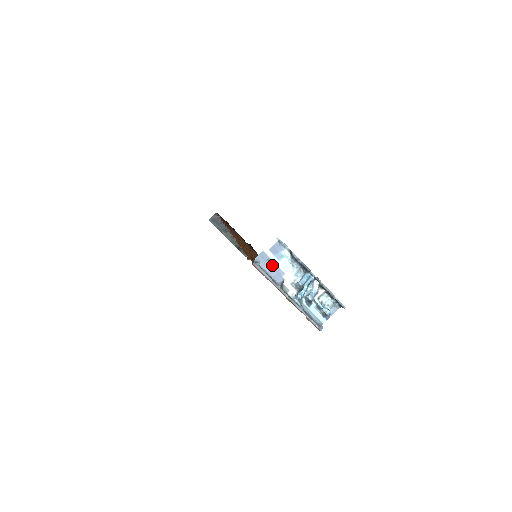
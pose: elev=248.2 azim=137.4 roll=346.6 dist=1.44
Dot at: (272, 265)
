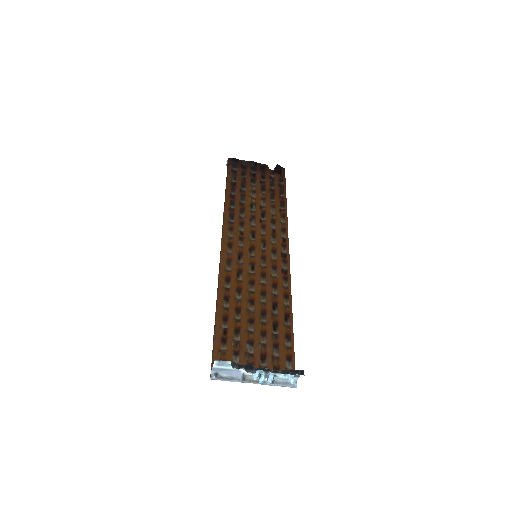
Dot at: (227, 370)
